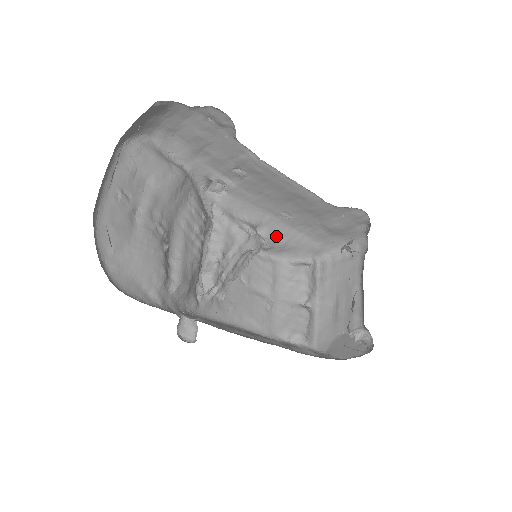
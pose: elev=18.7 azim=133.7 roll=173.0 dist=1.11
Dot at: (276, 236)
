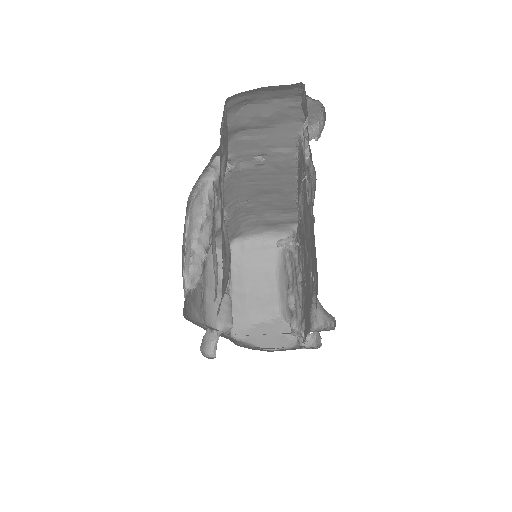
Dot at: occluded
